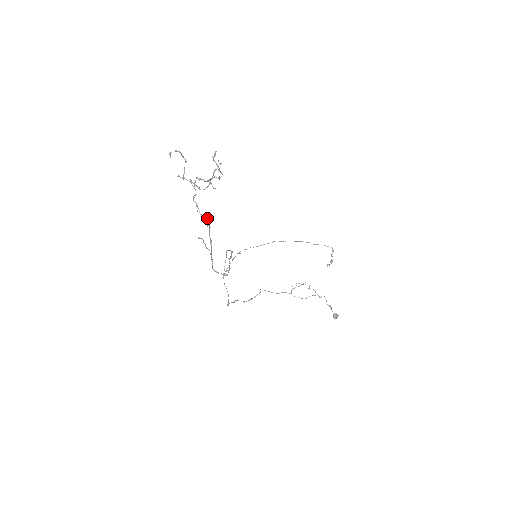
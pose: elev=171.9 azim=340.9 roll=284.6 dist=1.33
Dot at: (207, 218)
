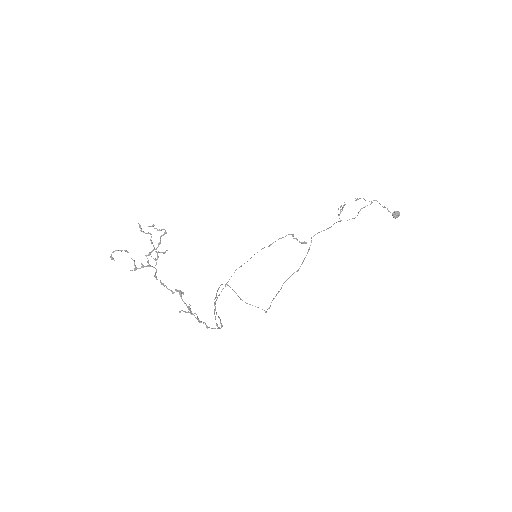
Dot at: occluded
